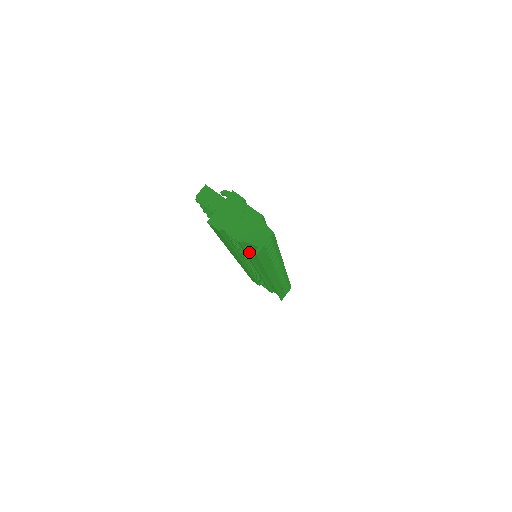
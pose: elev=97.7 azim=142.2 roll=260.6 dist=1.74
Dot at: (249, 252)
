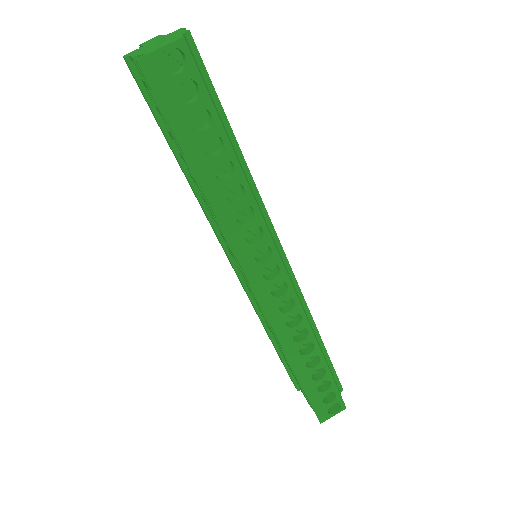
Dot at: occluded
